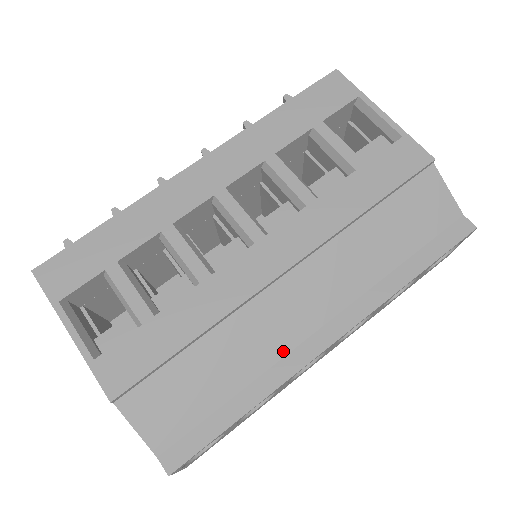
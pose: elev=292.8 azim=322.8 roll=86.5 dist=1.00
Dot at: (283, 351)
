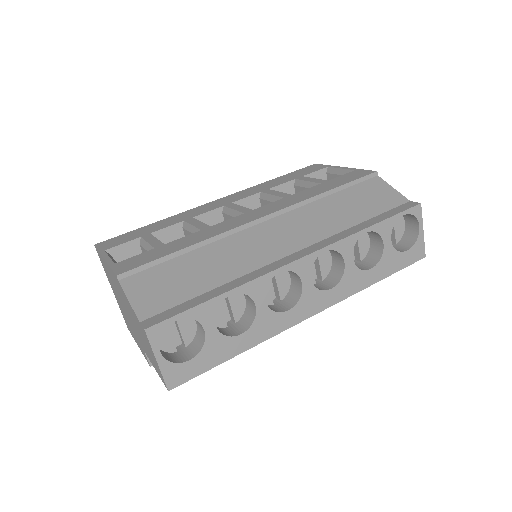
Dot at: (258, 265)
